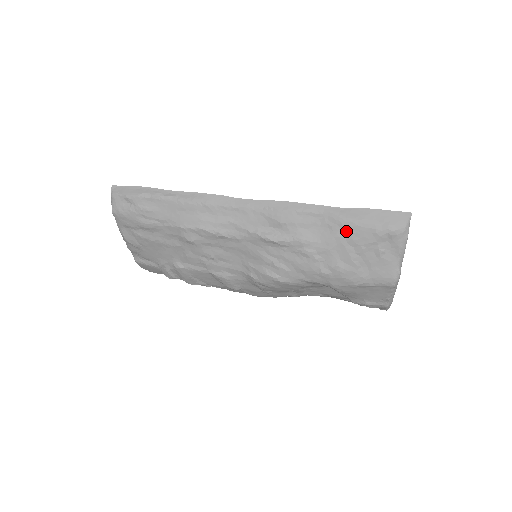
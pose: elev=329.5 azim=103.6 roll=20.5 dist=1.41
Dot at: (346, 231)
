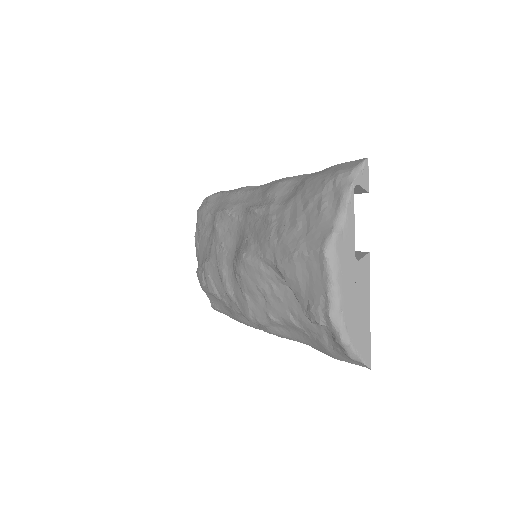
Dot at: (304, 188)
